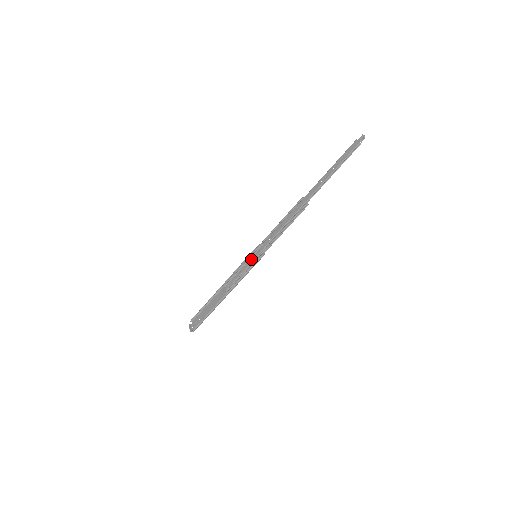
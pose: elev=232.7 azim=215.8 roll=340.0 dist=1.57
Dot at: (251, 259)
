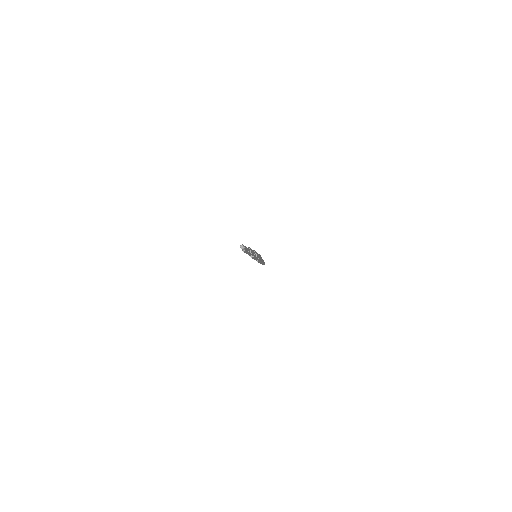
Dot at: occluded
